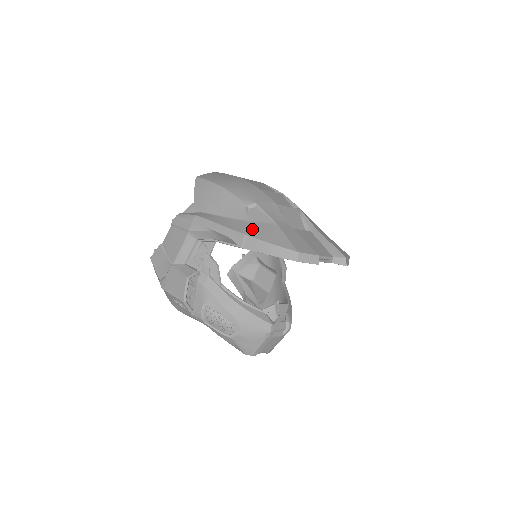
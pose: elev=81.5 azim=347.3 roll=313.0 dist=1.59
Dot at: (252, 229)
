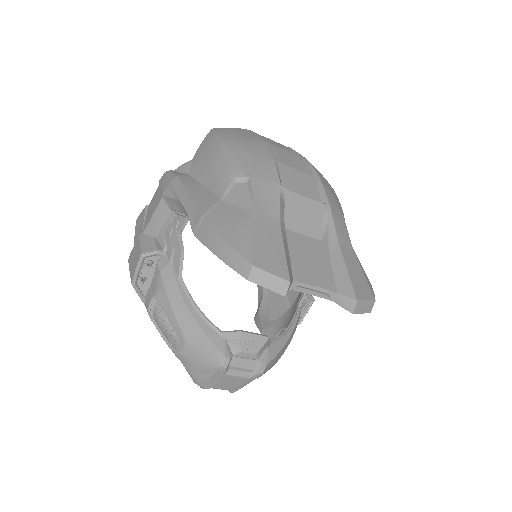
Dot at: (218, 212)
